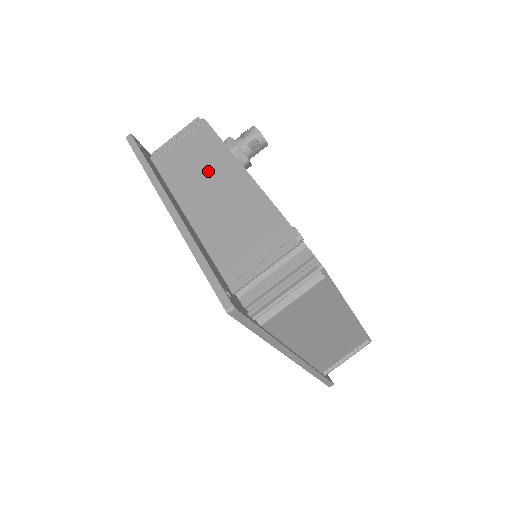
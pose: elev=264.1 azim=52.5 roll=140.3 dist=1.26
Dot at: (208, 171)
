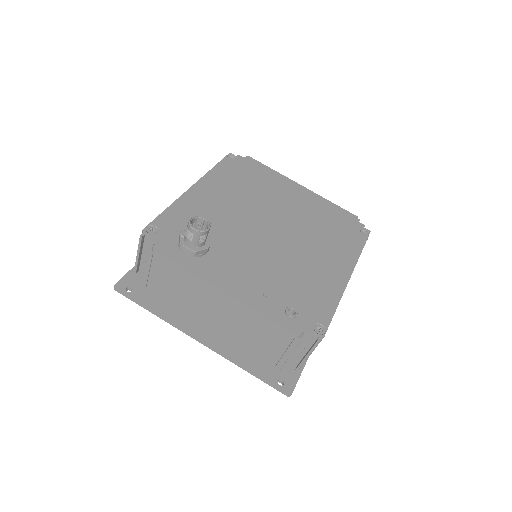
Dot at: (196, 294)
